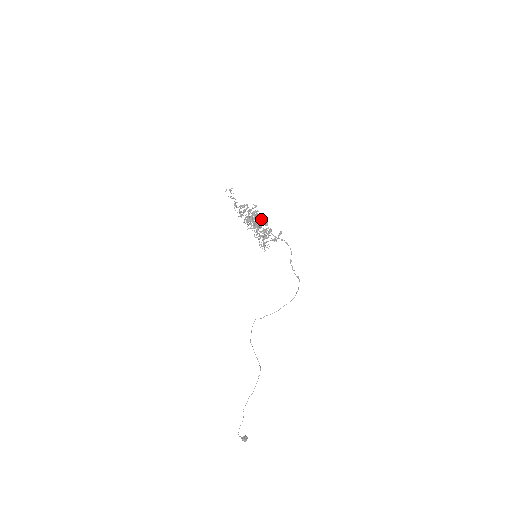
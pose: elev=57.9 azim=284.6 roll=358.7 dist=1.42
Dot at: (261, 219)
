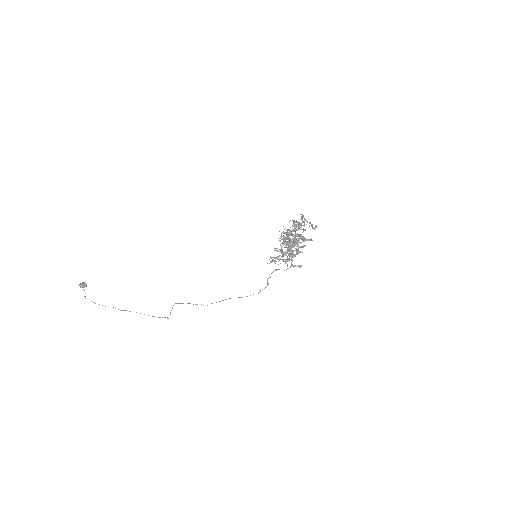
Dot at: (300, 247)
